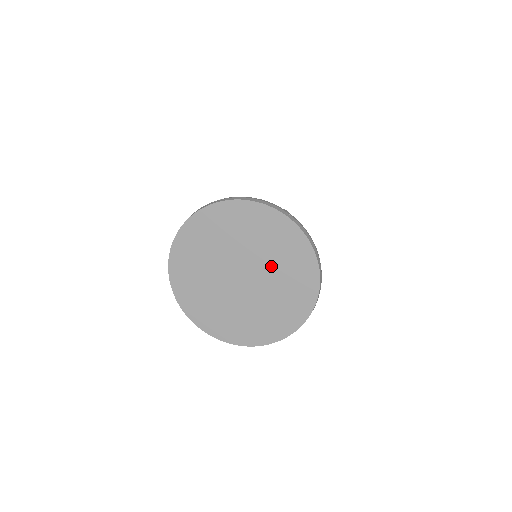
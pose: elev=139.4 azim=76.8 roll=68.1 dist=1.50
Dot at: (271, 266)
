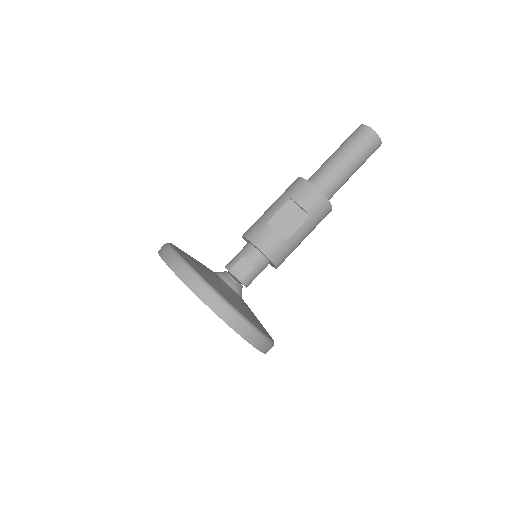
Dot at: occluded
